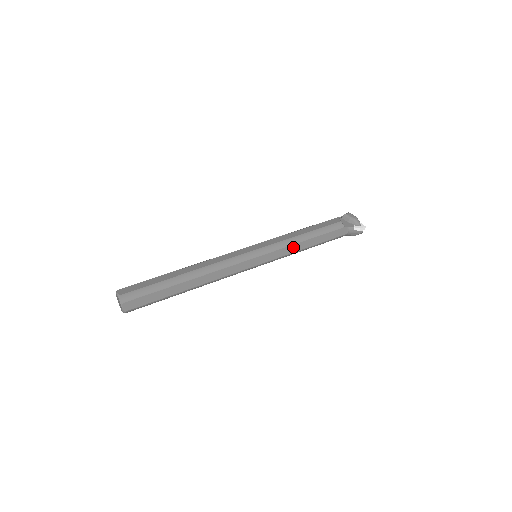
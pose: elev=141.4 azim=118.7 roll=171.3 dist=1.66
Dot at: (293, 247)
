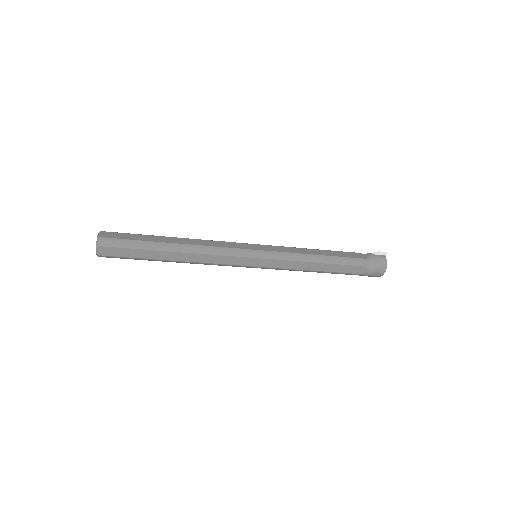
Dot at: (297, 250)
